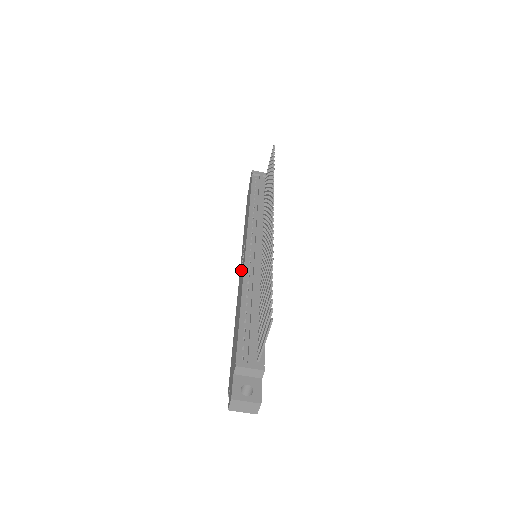
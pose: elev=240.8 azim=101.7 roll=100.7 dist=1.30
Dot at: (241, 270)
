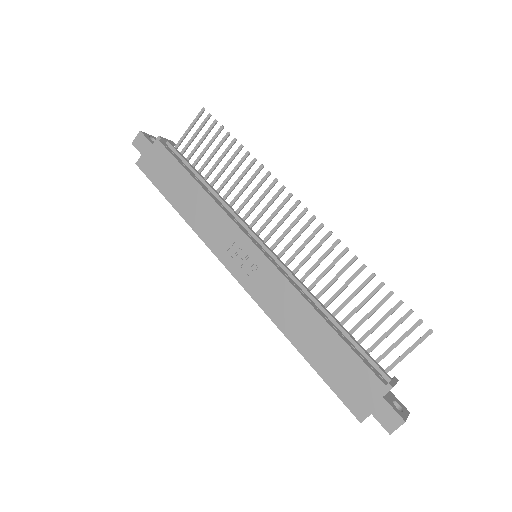
Dot at: (249, 276)
